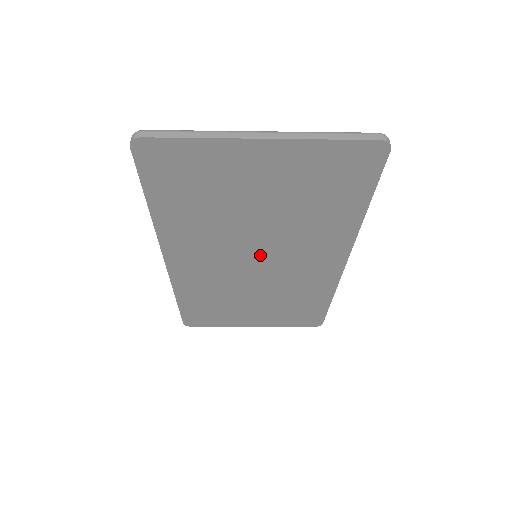
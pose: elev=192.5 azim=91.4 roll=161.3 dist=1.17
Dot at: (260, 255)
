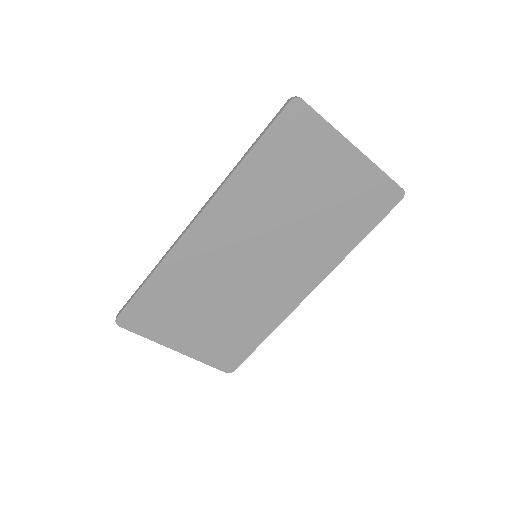
Dot at: (268, 252)
